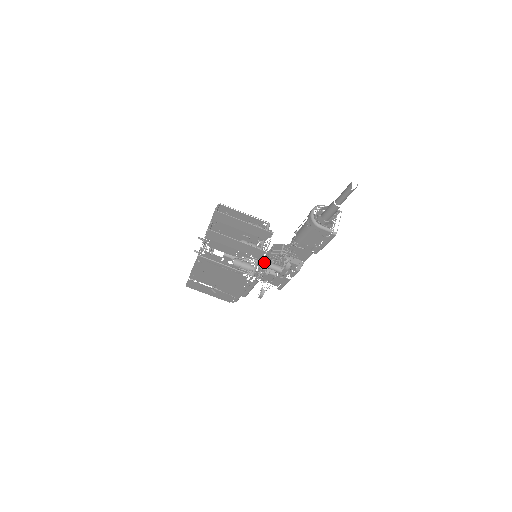
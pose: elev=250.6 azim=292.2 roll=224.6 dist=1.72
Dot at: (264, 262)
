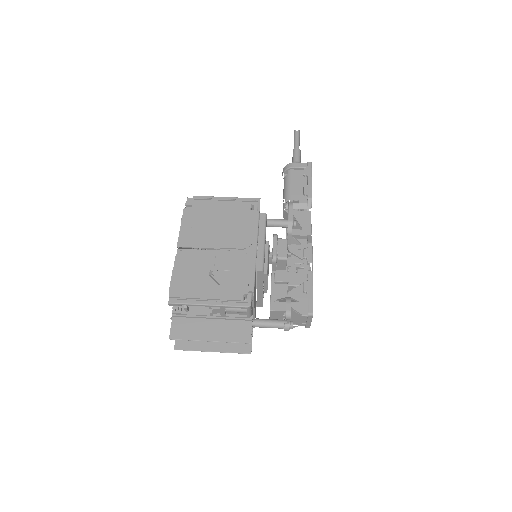
Dot at: occluded
